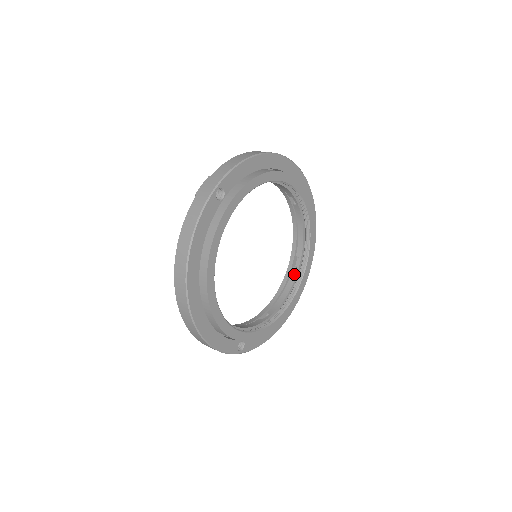
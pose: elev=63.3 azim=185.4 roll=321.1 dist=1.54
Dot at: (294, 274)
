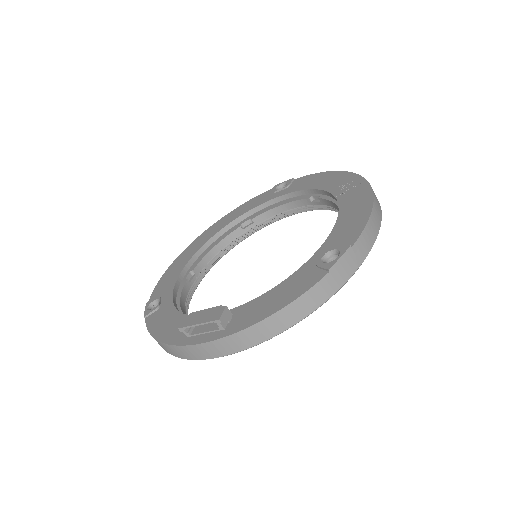
Dot at: (236, 234)
